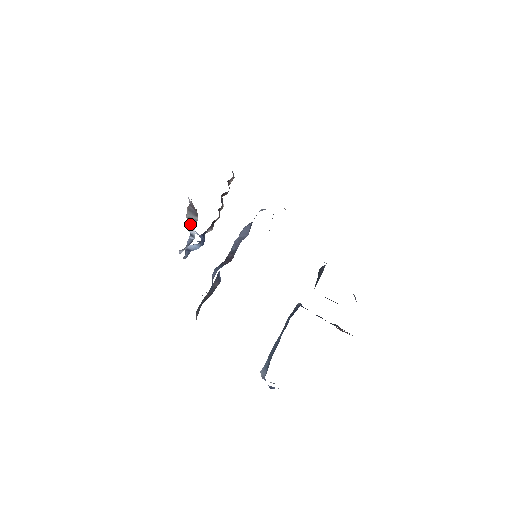
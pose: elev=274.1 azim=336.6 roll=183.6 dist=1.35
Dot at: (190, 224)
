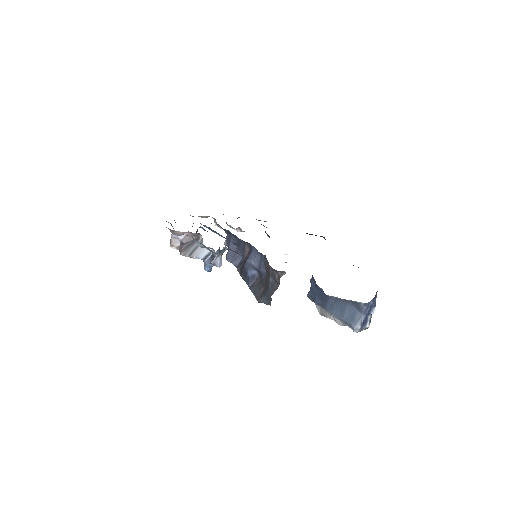
Dot at: (197, 253)
